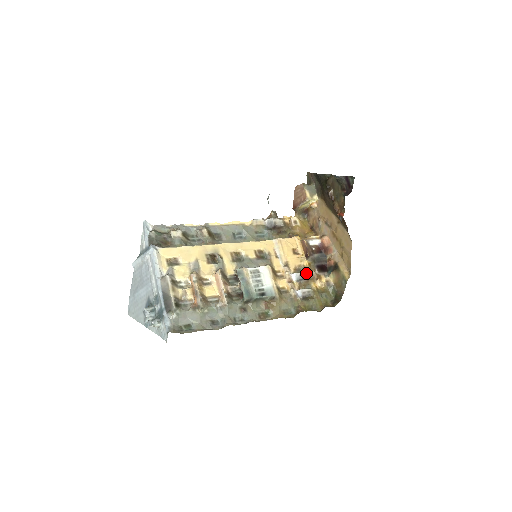
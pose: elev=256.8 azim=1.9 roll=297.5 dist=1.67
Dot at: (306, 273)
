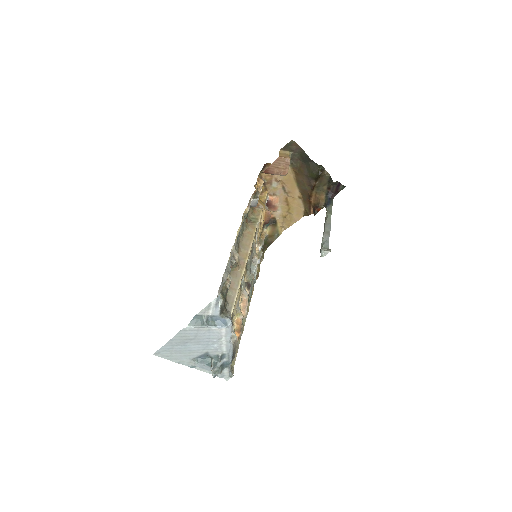
Dot at: occluded
